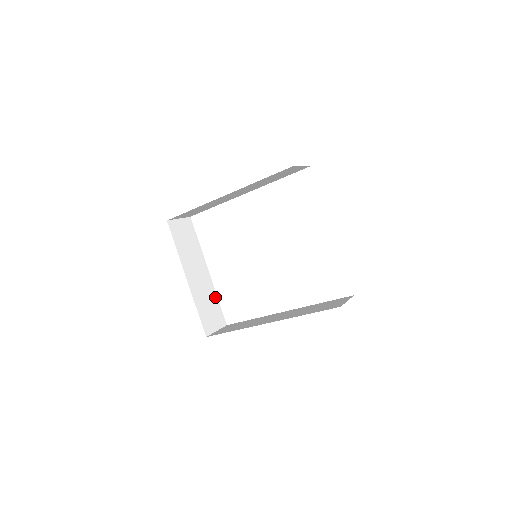
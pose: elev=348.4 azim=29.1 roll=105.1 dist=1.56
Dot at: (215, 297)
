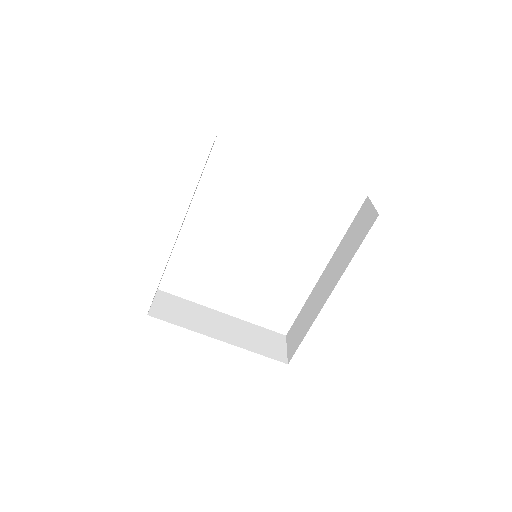
Dot at: (253, 326)
